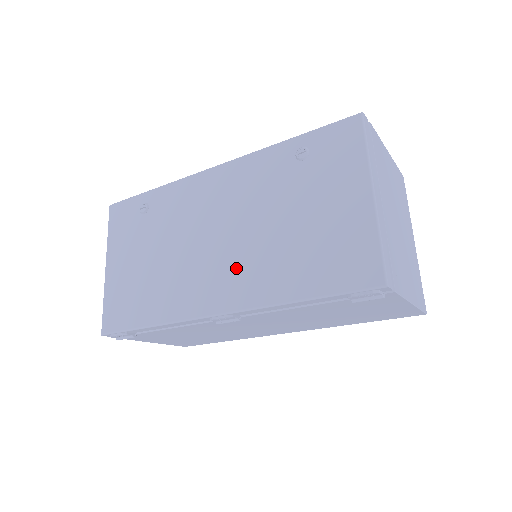
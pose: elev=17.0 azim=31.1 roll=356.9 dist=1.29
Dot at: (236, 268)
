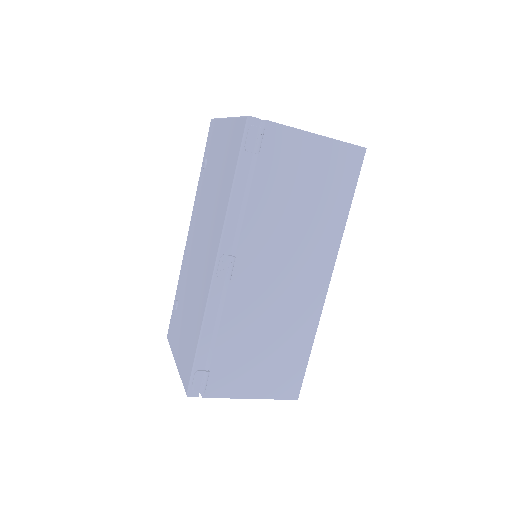
Dot at: (210, 237)
